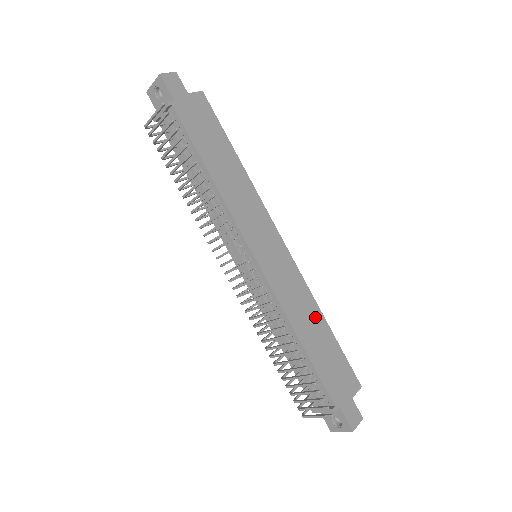
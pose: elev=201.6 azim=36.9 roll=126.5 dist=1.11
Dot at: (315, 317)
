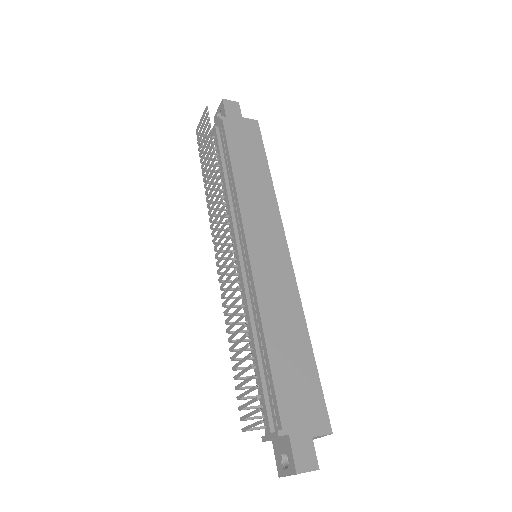
Dot at: (297, 330)
